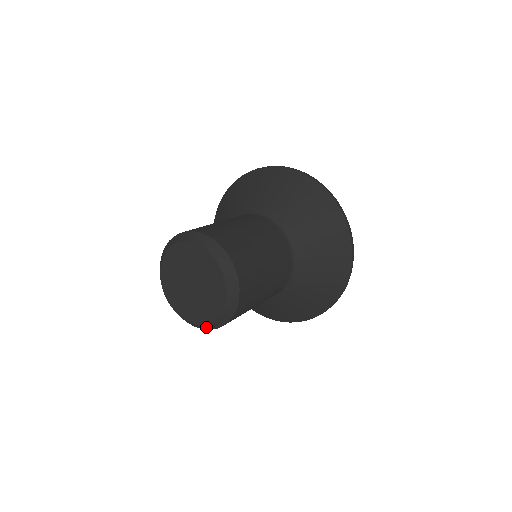
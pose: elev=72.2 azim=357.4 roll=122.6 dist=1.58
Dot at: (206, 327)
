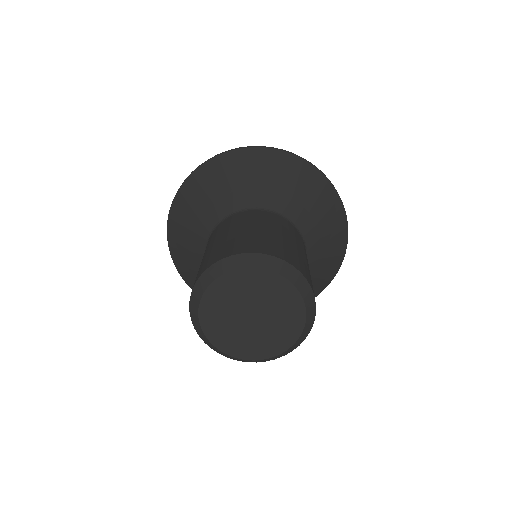
Dot at: (243, 360)
